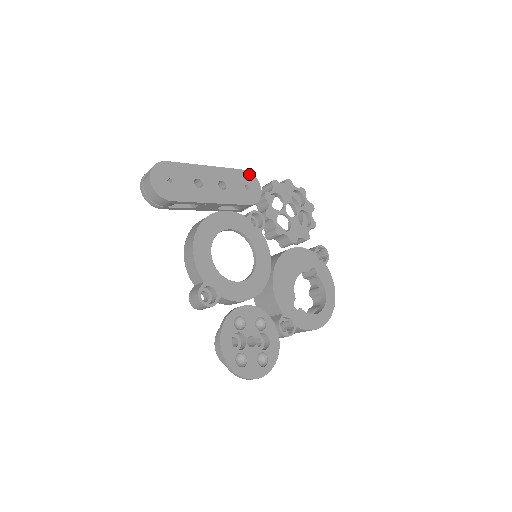
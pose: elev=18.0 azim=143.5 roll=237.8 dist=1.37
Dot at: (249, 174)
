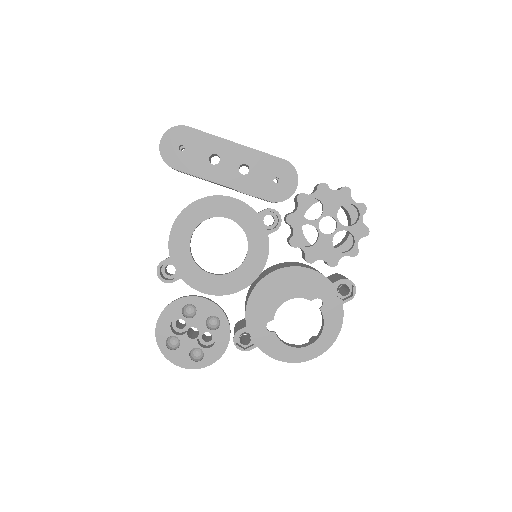
Dot at: (289, 166)
